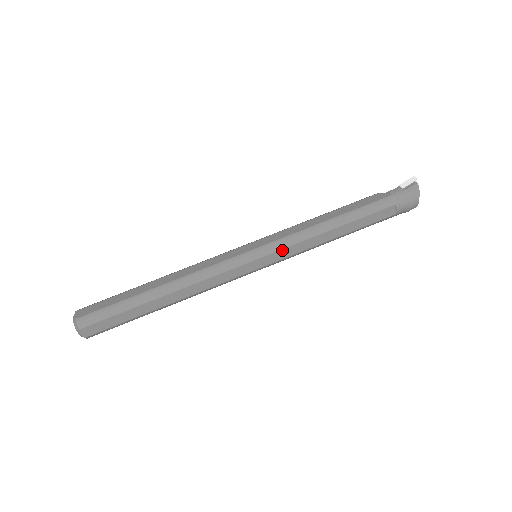
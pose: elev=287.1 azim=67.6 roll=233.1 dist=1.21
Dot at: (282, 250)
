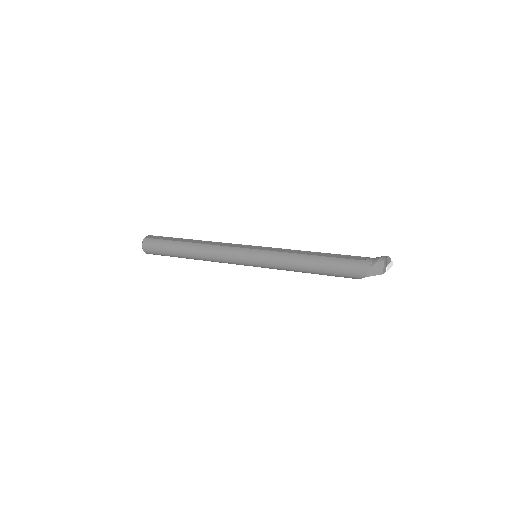
Dot at: (273, 248)
